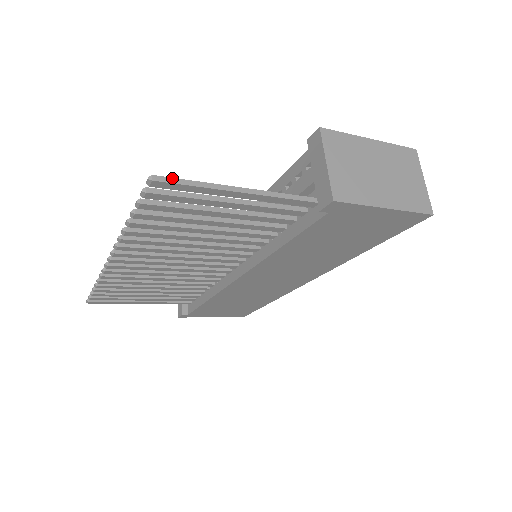
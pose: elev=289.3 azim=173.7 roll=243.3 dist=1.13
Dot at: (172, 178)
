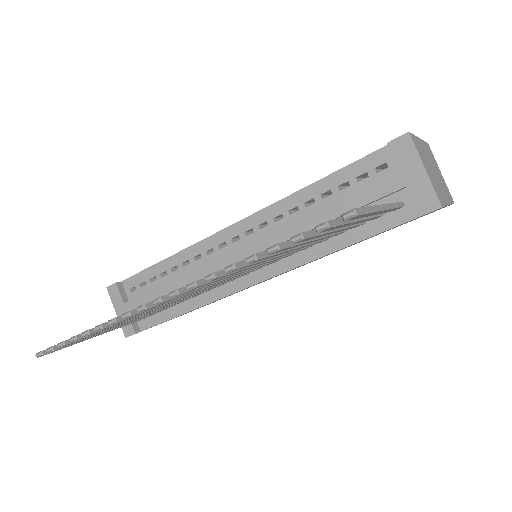
Dot at: (362, 208)
